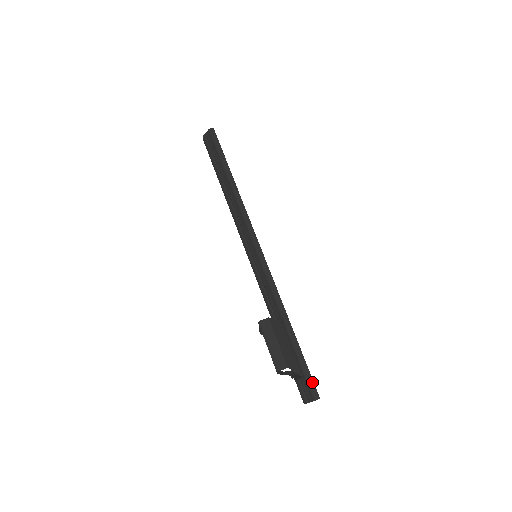
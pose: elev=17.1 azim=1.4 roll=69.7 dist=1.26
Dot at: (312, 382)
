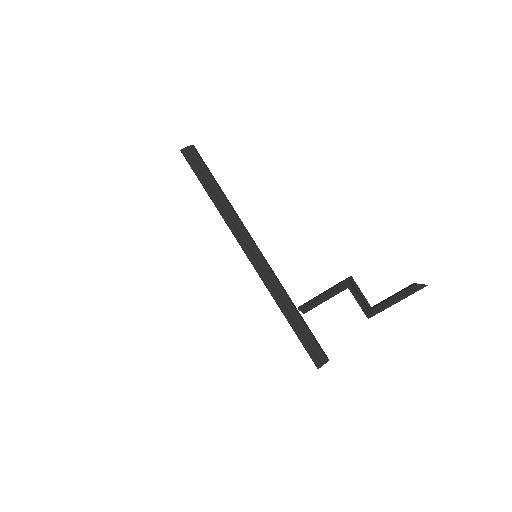
Dot at: occluded
